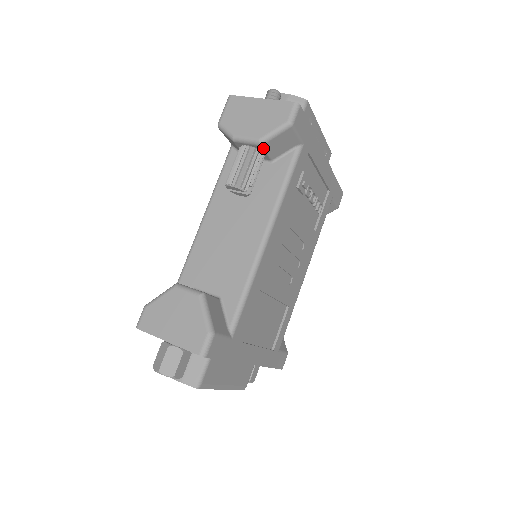
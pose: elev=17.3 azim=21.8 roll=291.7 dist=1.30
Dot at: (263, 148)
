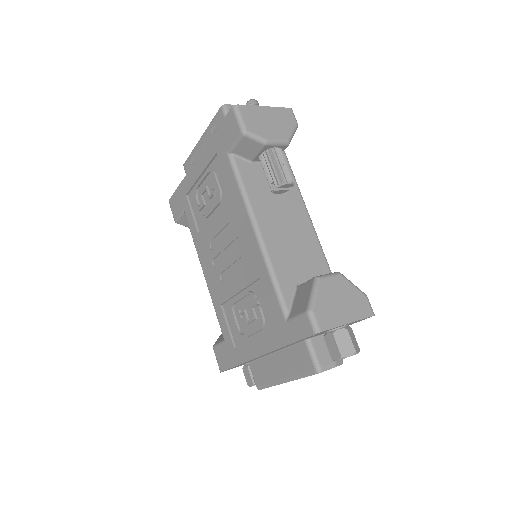
Dot at: occluded
